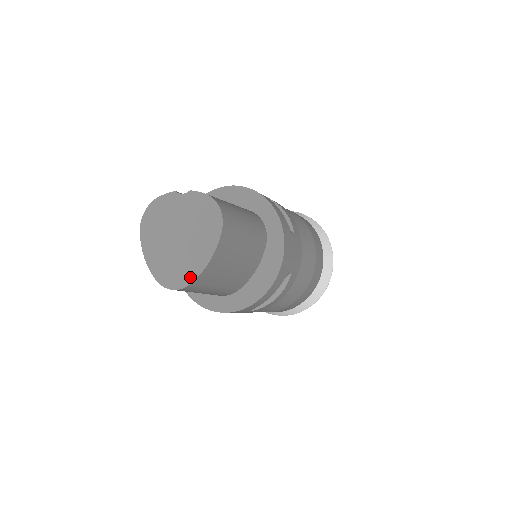
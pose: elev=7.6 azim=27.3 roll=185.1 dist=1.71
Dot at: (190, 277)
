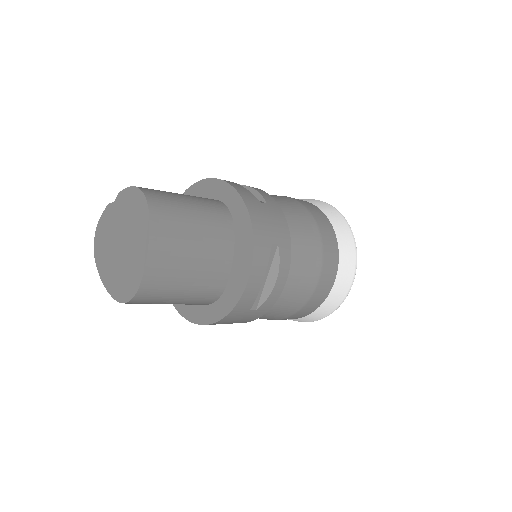
Dot at: (138, 278)
